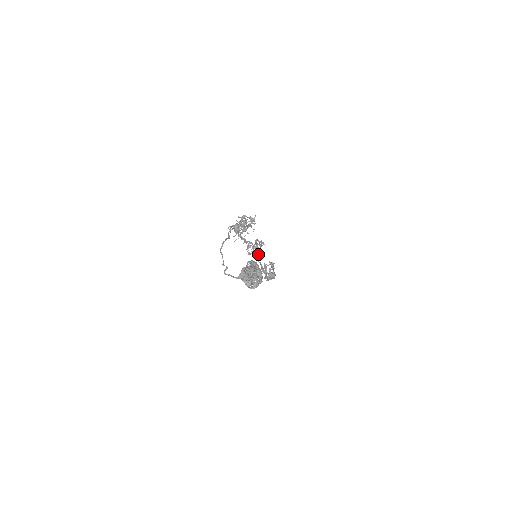
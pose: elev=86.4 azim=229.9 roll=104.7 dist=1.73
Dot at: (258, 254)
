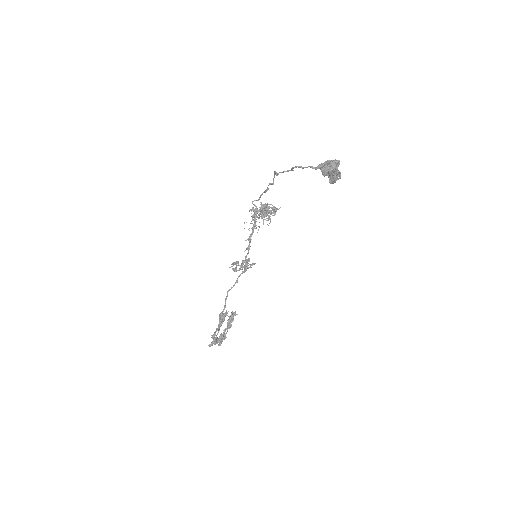
Dot at: (237, 281)
